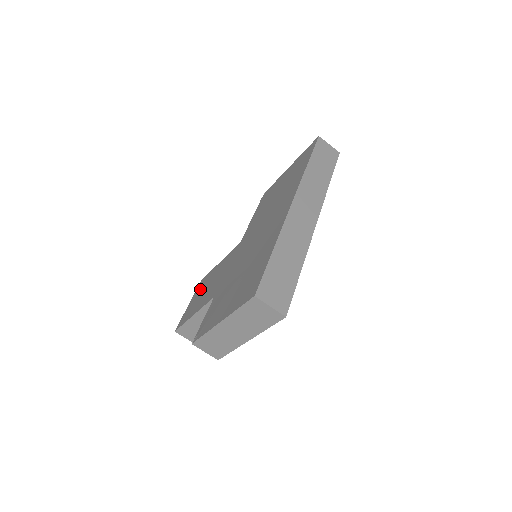
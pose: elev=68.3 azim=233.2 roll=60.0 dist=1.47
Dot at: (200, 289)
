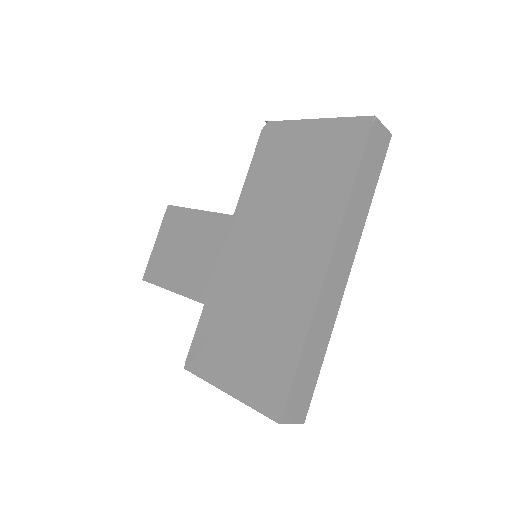
Dot at: (171, 233)
